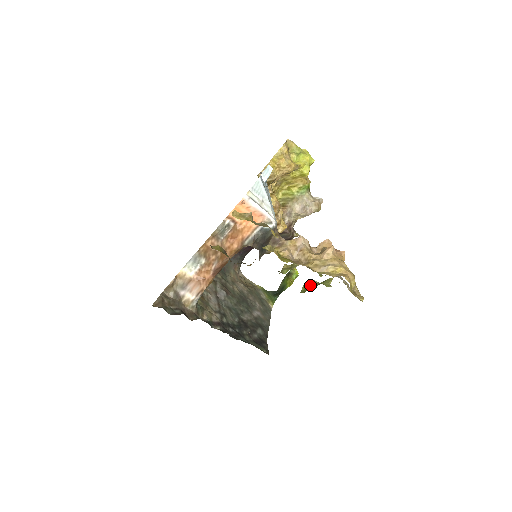
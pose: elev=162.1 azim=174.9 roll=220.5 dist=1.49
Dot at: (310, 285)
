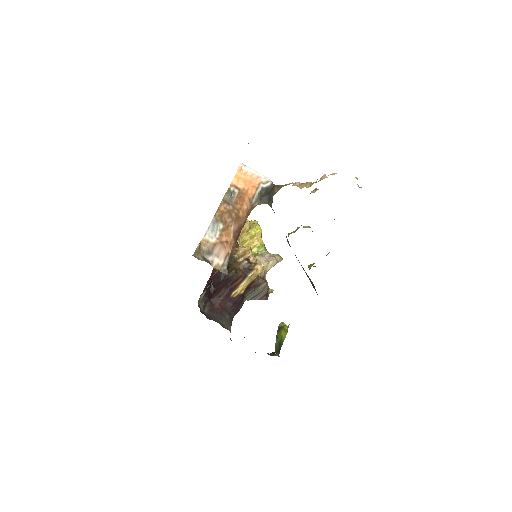
Dot at: (314, 263)
